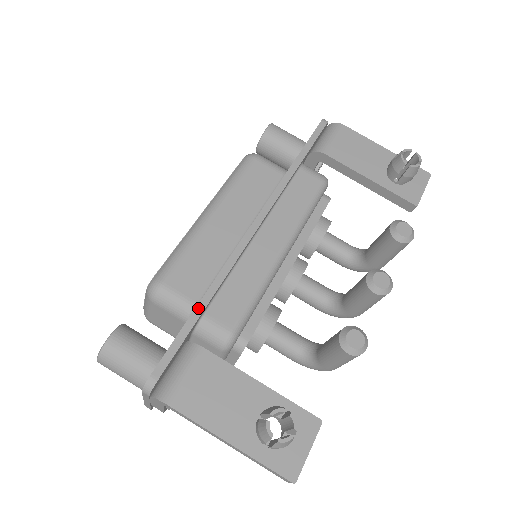
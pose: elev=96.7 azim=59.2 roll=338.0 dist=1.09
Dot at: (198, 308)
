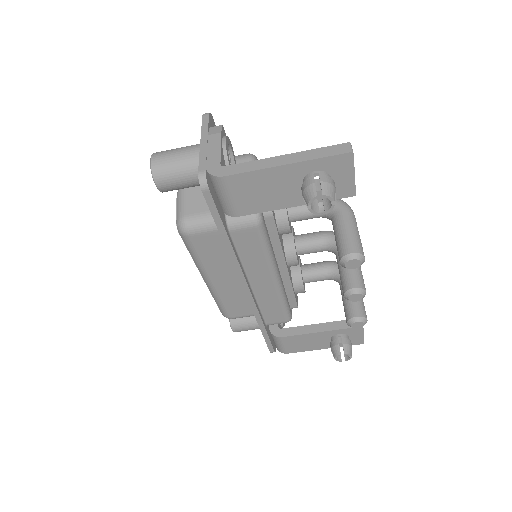
Dot at: (262, 330)
